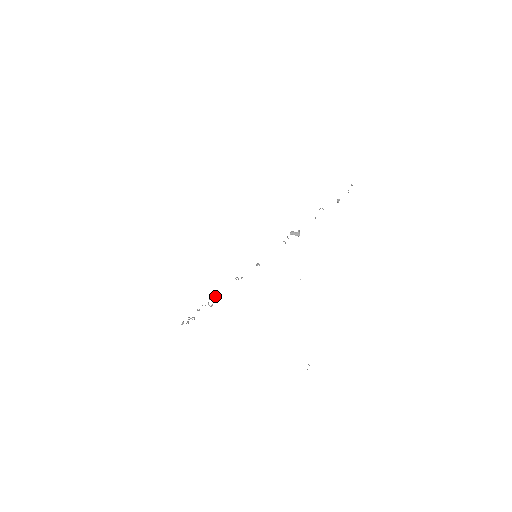
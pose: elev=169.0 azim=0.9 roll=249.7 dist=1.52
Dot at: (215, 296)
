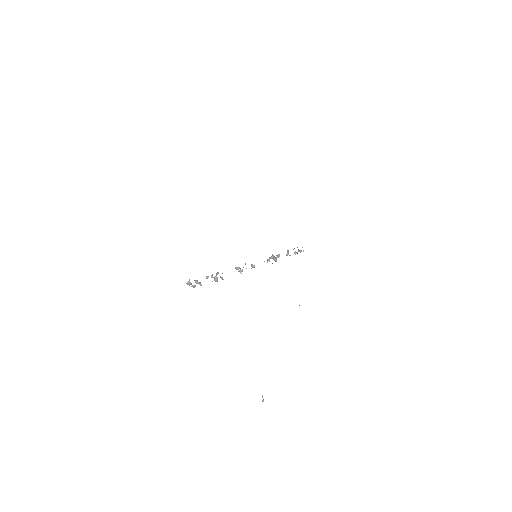
Dot at: (222, 273)
